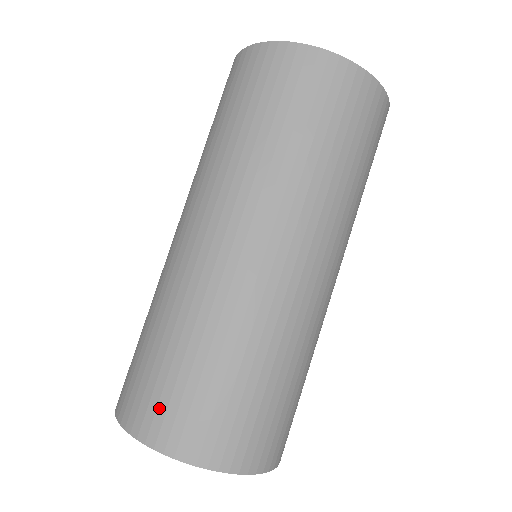
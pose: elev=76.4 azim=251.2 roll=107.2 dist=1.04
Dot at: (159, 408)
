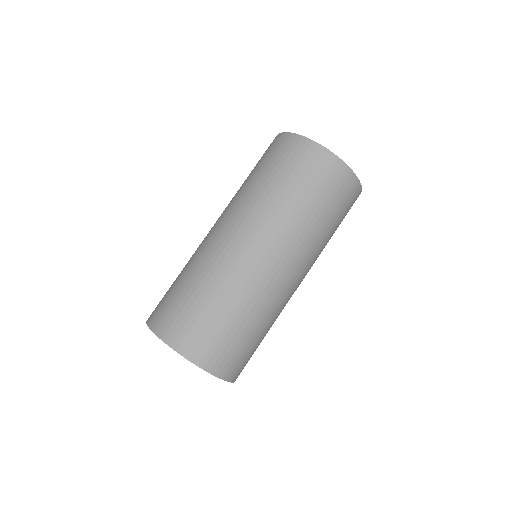
Dot at: (212, 348)
